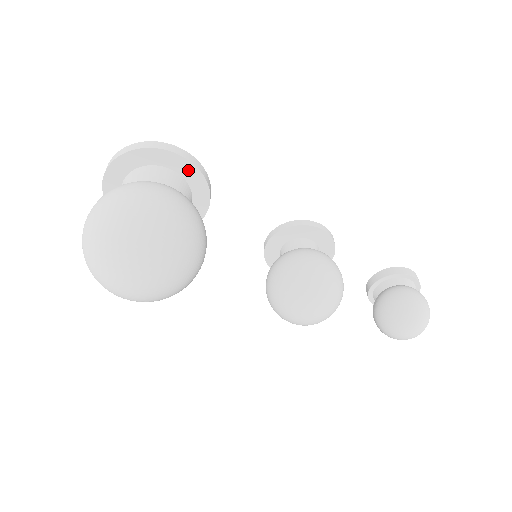
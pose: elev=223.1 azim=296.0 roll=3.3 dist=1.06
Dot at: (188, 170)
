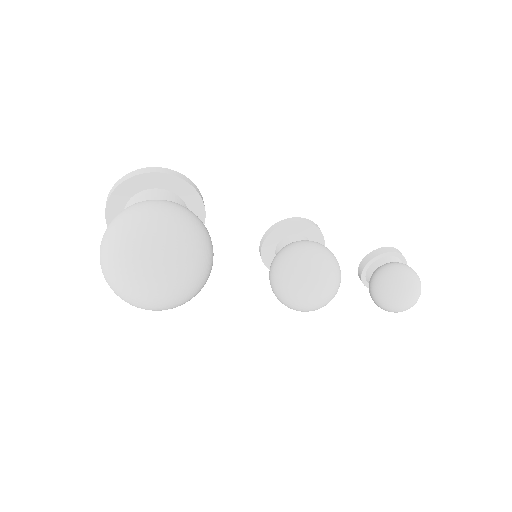
Dot at: (182, 188)
